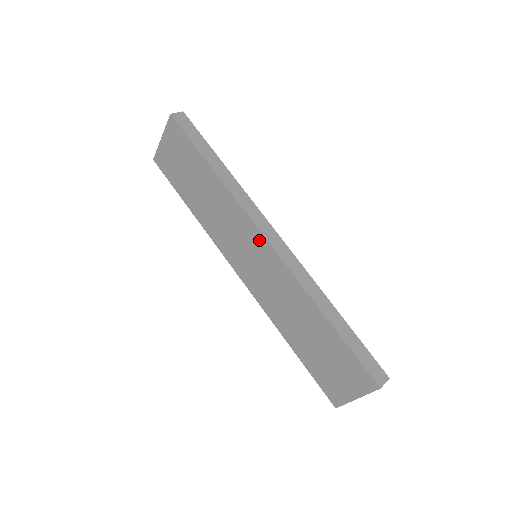
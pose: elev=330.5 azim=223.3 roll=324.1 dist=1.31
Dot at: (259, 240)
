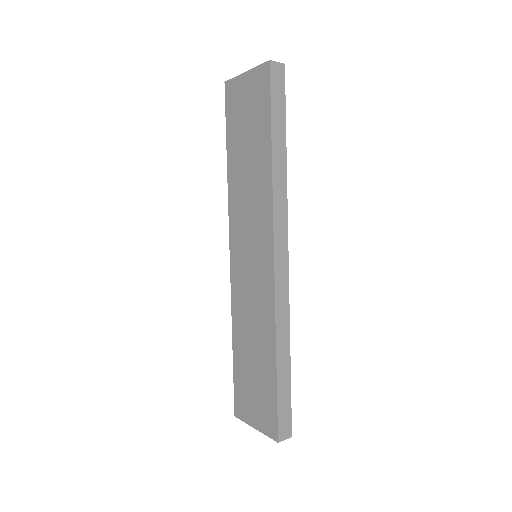
Dot at: (268, 250)
